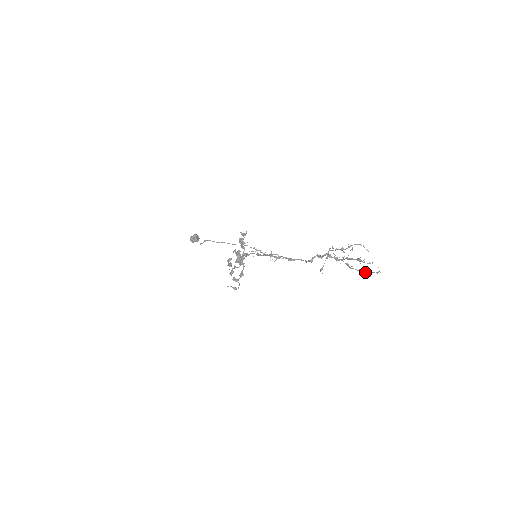
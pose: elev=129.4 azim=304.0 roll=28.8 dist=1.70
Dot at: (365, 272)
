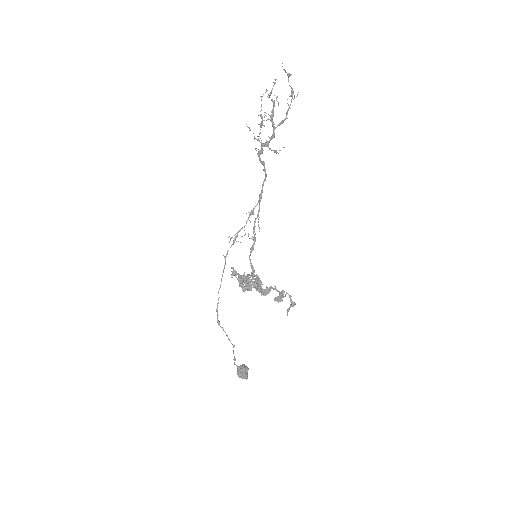
Dot at: (290, 96)
